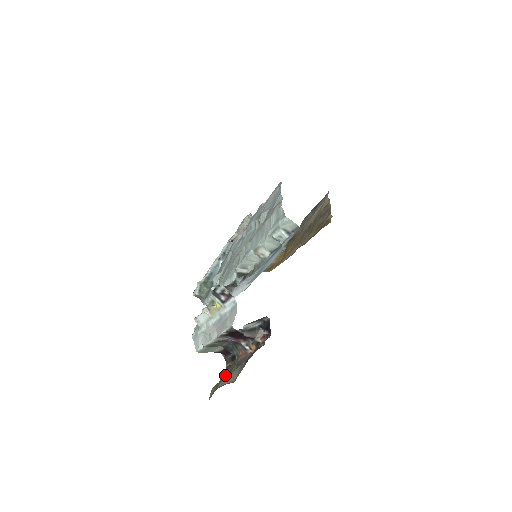
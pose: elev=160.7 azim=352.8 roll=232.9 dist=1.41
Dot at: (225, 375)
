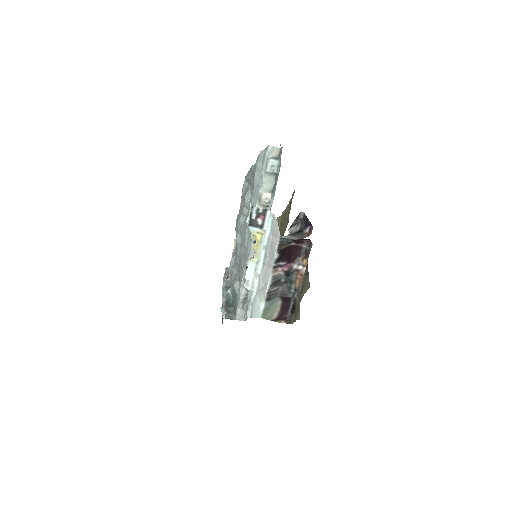
Dot at: occluded
